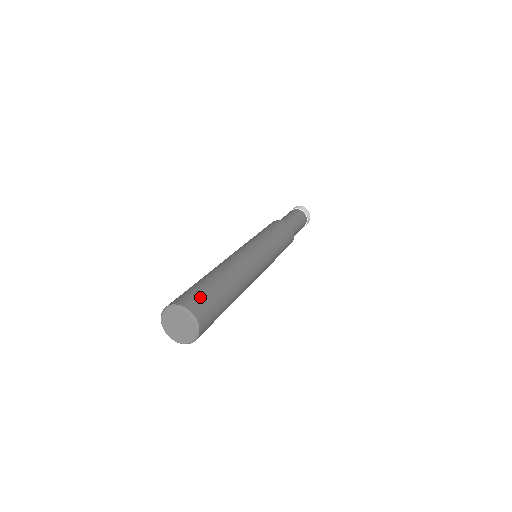
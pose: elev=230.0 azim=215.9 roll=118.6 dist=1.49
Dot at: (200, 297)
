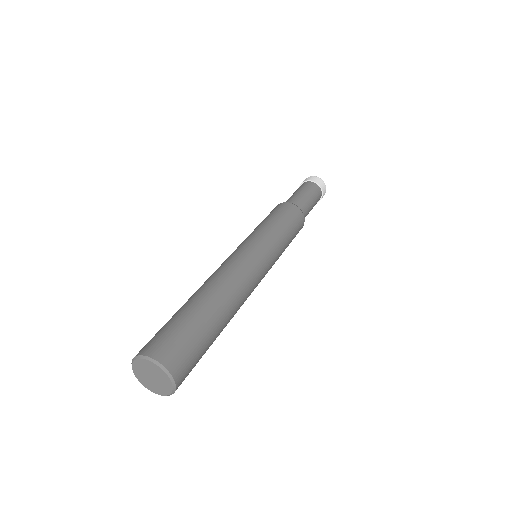
Dot at: (190, 354)
